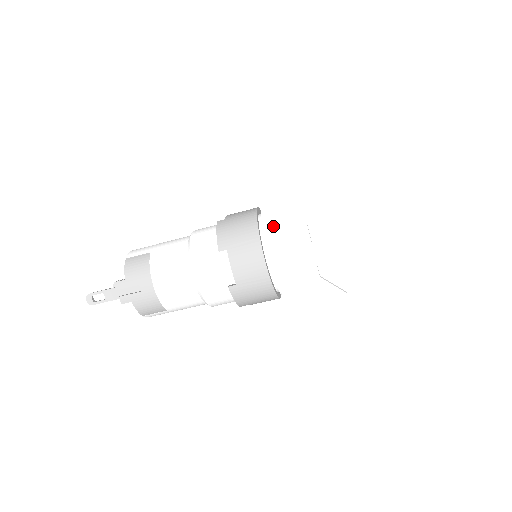
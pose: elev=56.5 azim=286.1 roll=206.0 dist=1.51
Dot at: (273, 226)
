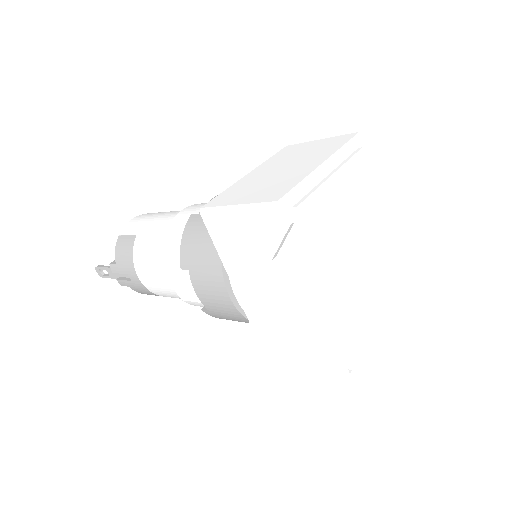
Dot at: (229, 259)
